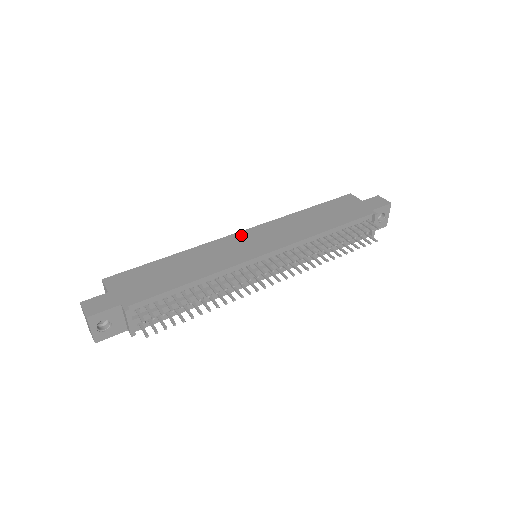
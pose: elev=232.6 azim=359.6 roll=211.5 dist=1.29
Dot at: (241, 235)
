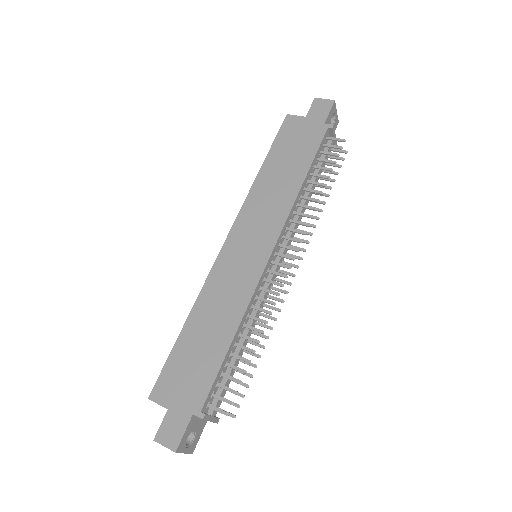
Dot at: (228, 248)
